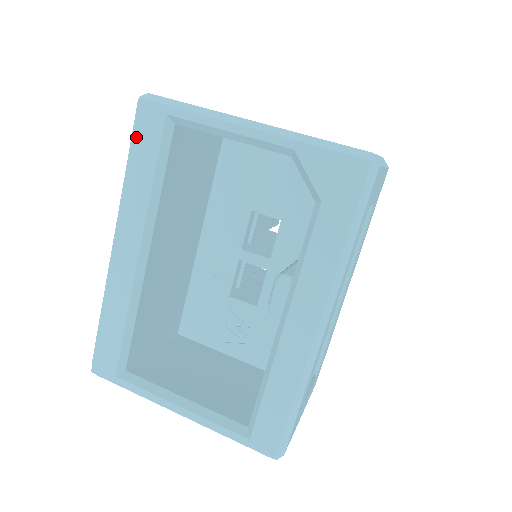
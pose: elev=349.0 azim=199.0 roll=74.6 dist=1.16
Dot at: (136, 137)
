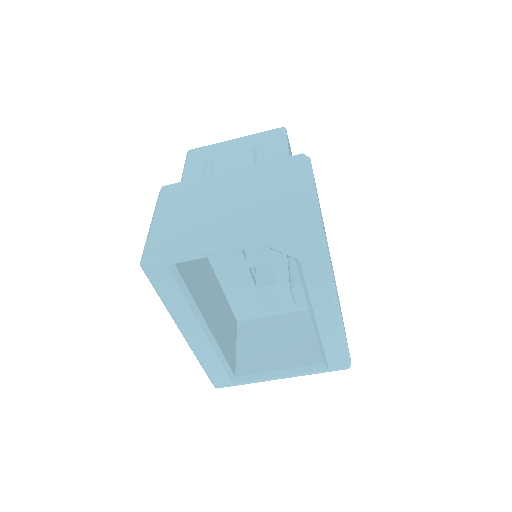
Dot at: (156, 284)
